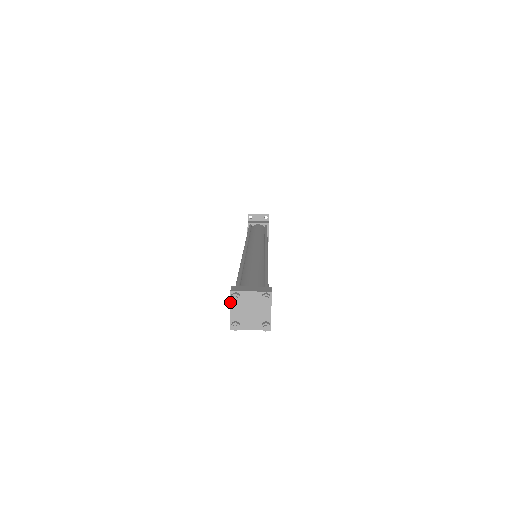
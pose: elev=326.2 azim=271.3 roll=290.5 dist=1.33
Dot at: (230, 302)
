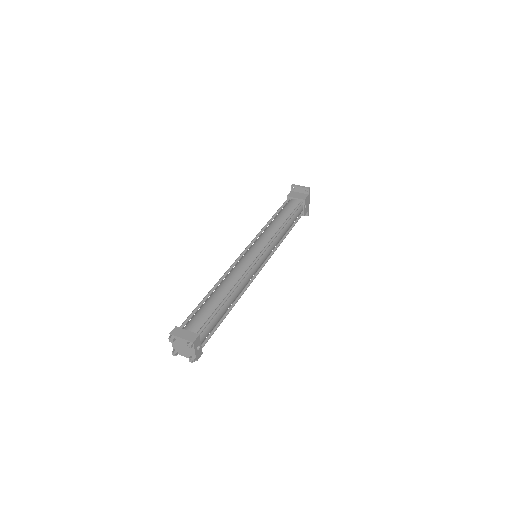
Dot at: occluded
